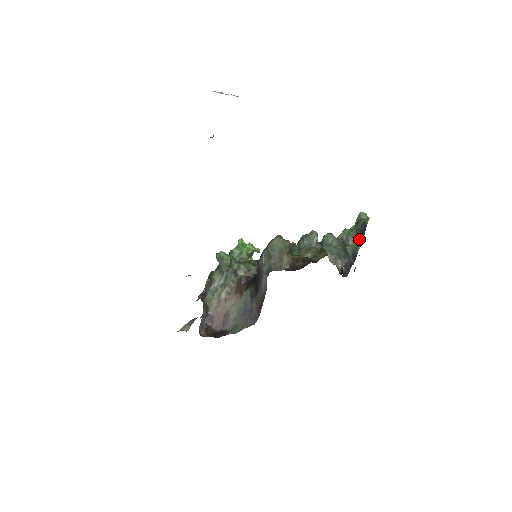
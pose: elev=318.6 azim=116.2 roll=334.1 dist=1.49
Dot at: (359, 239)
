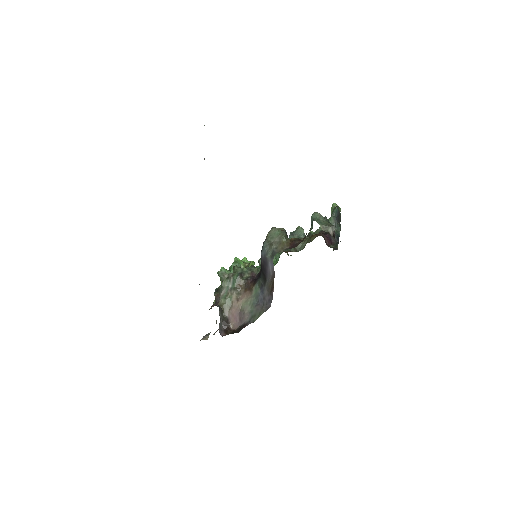
Dot at: (337, 224)
